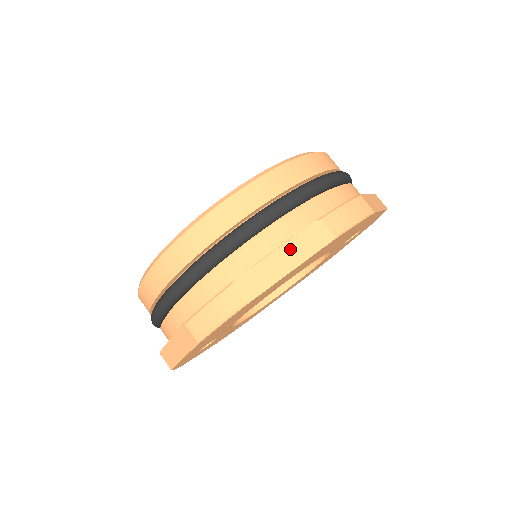
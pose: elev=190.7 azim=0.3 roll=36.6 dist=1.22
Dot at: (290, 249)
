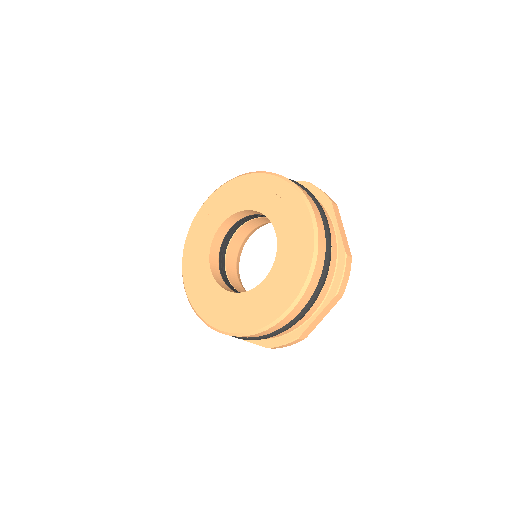
Dot at: (323, 312)
